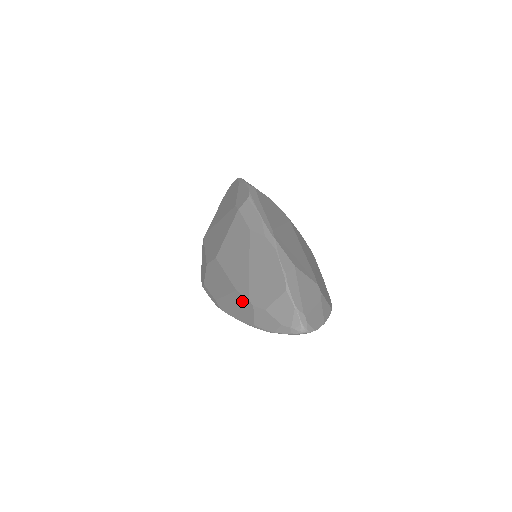
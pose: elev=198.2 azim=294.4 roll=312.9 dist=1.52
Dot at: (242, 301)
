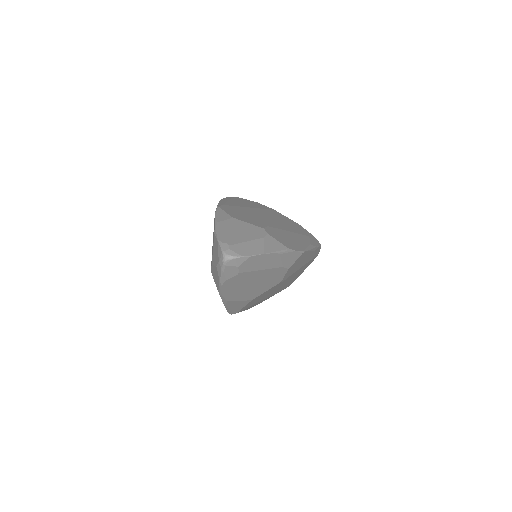
Dot at: occluded
